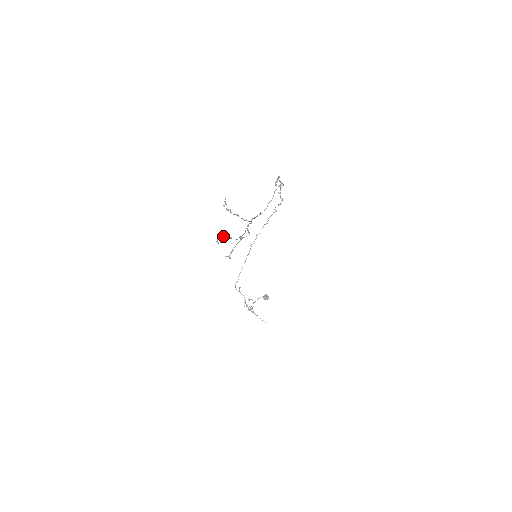
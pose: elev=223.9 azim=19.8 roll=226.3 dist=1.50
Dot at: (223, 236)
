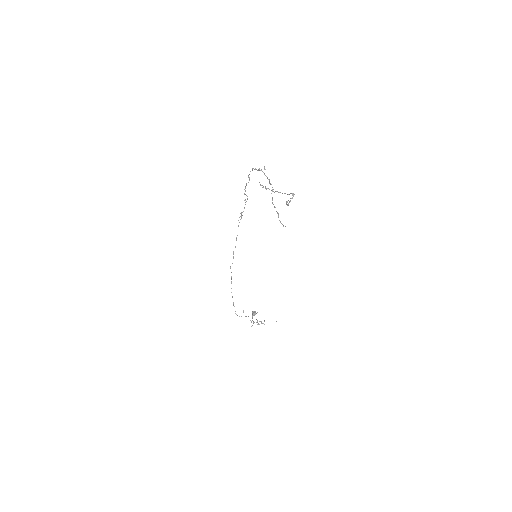
Dot at: (293, 193)
